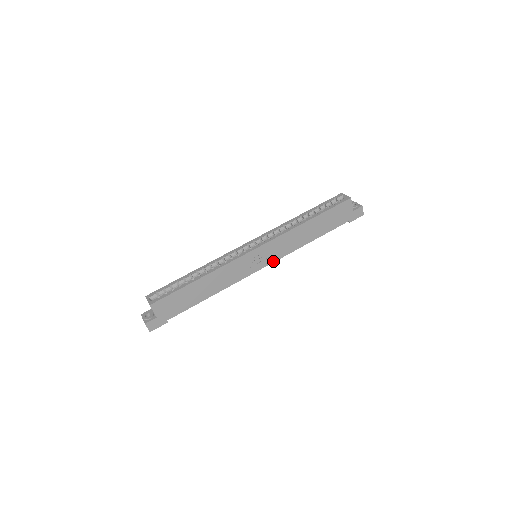
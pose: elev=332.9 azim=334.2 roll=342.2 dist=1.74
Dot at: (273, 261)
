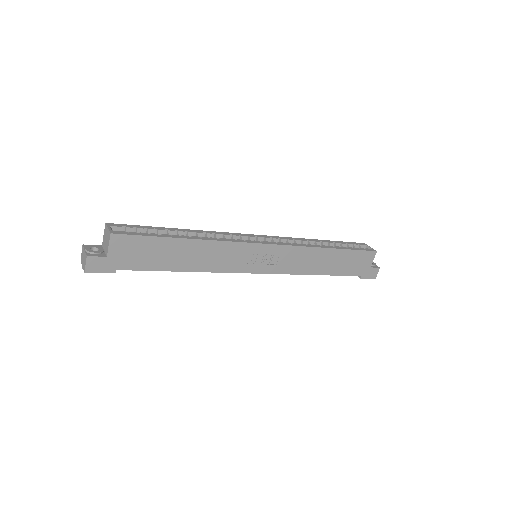
Dot at: (273, 272)
